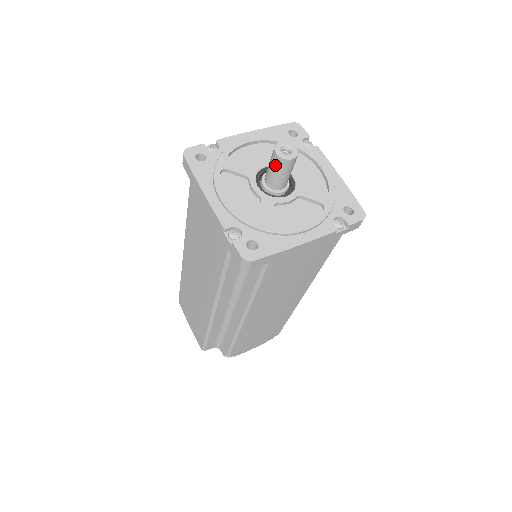
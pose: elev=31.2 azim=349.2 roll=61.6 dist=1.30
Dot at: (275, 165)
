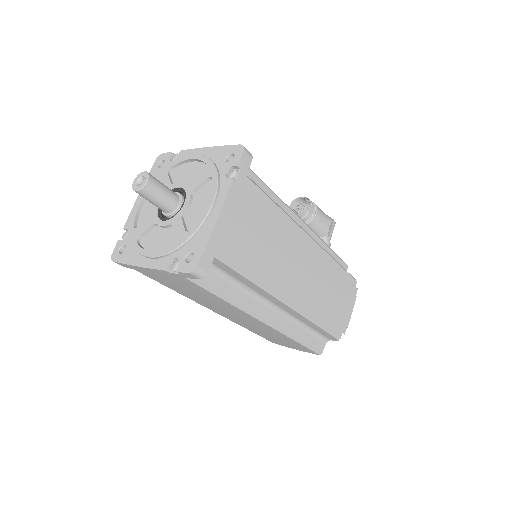
Dot at: (147, 197)
